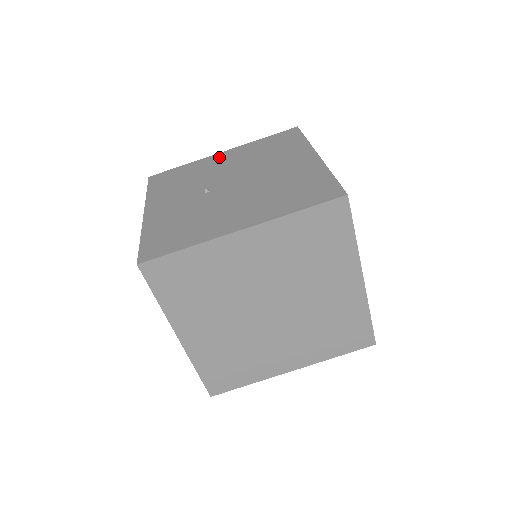
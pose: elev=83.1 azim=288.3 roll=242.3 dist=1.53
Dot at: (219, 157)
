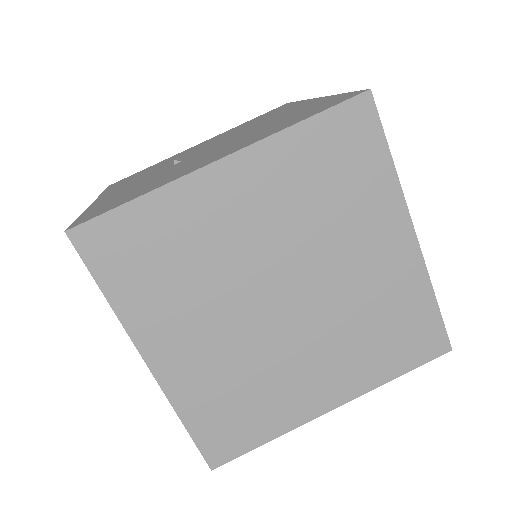
Dot at: (195, 146)
